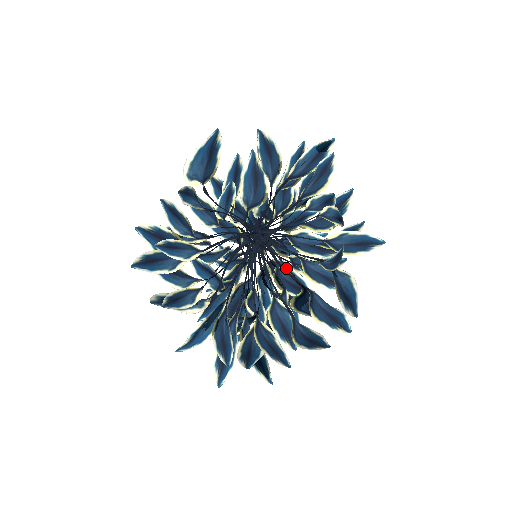
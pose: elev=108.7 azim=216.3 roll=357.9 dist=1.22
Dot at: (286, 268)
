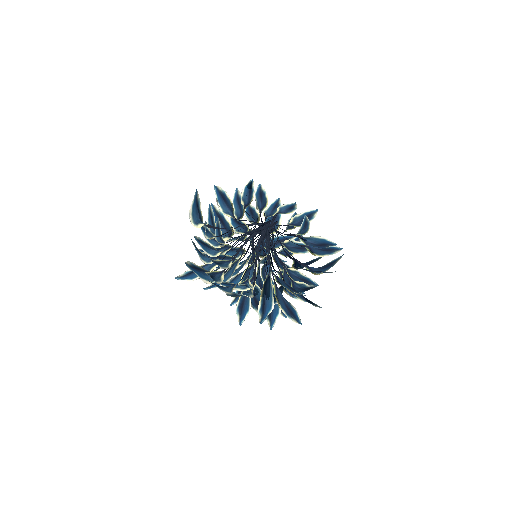
Dot at: occluded
